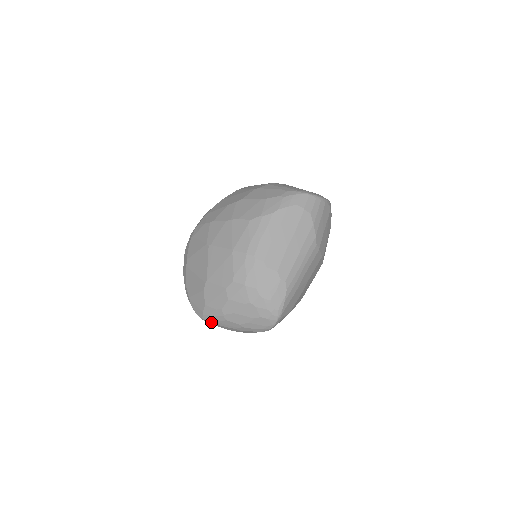
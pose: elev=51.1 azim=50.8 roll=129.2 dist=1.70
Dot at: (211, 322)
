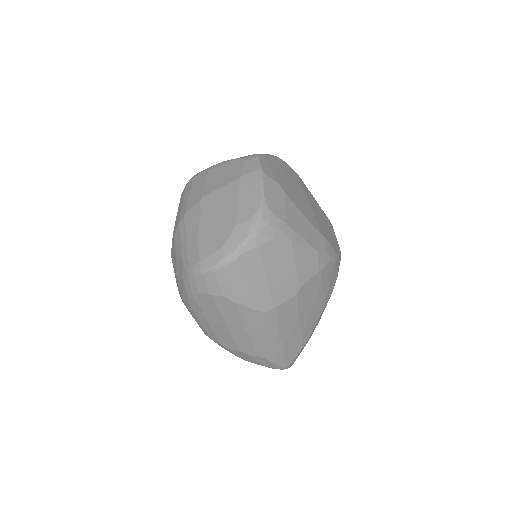
Dot at: occluded
